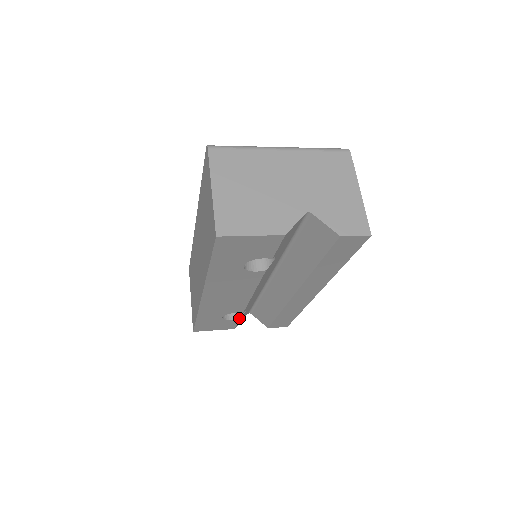
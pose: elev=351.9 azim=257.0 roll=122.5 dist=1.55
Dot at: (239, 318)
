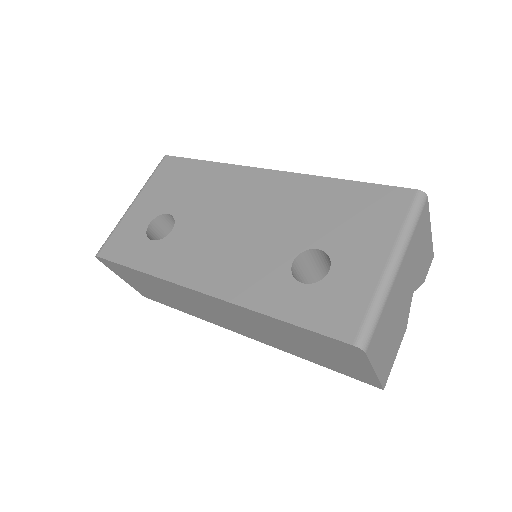
Dot at: occluded
